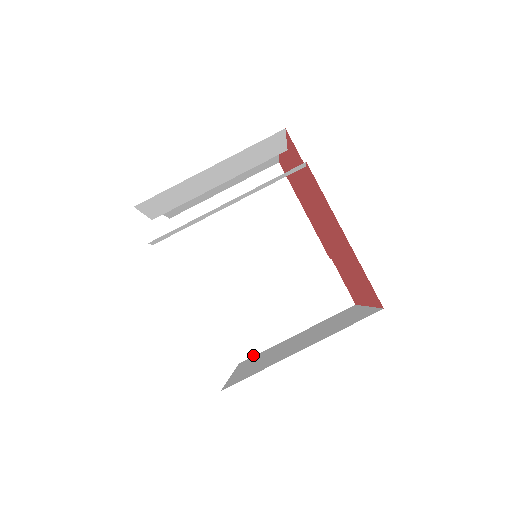
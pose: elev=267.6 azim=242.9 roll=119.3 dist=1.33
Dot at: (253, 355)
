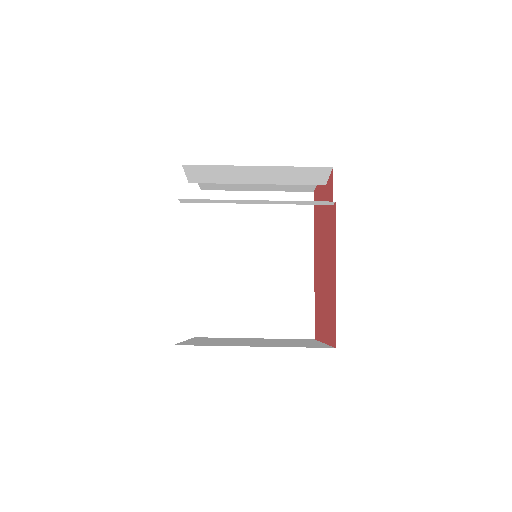
Dot at: (210, 336)
